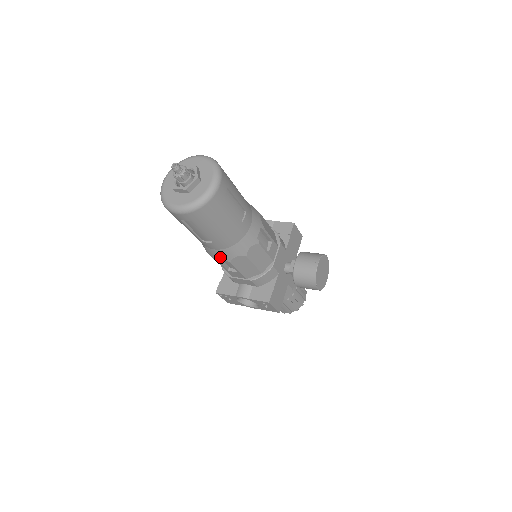
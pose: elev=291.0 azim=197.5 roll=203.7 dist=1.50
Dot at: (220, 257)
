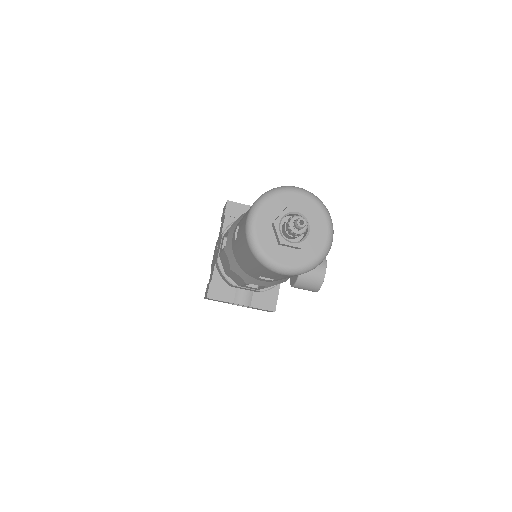
Dot at: (260, 285)
